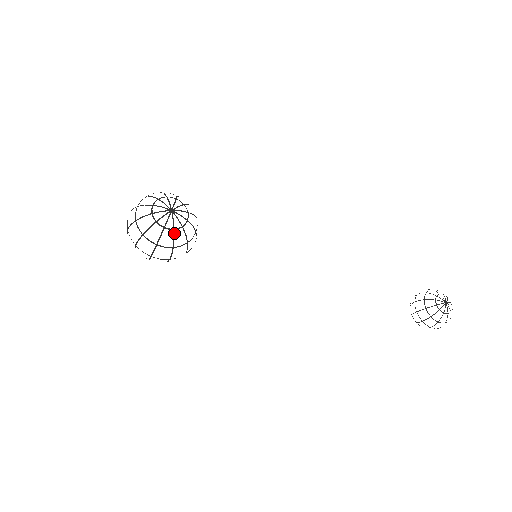
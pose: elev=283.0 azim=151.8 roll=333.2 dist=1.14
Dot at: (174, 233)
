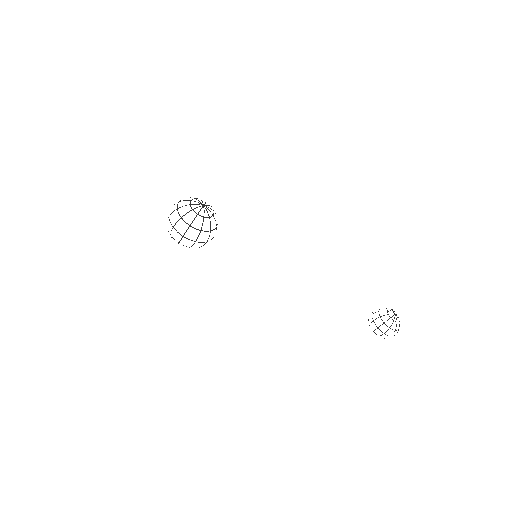
Dot at: (203, 220)
